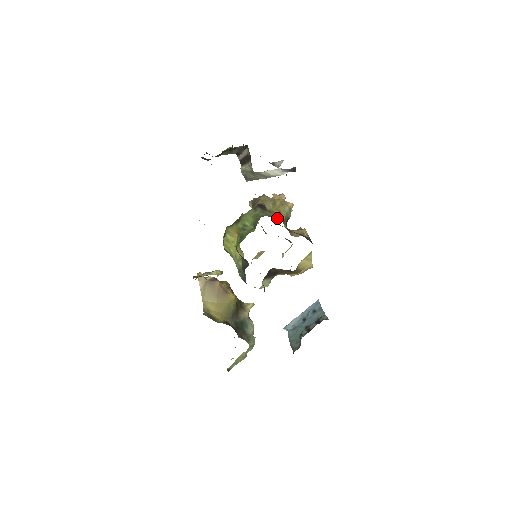
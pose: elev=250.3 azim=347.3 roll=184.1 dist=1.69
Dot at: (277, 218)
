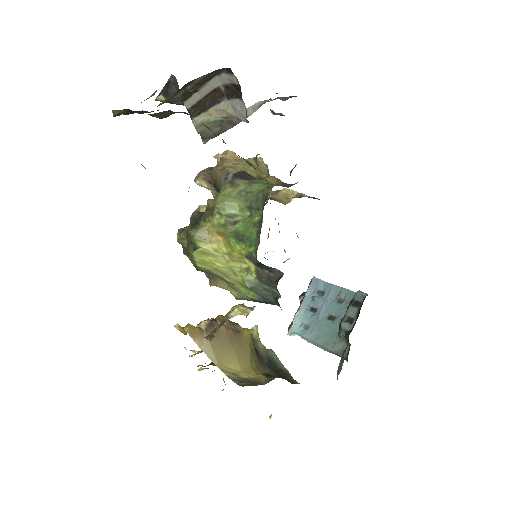
Dot at: (281, 184)
